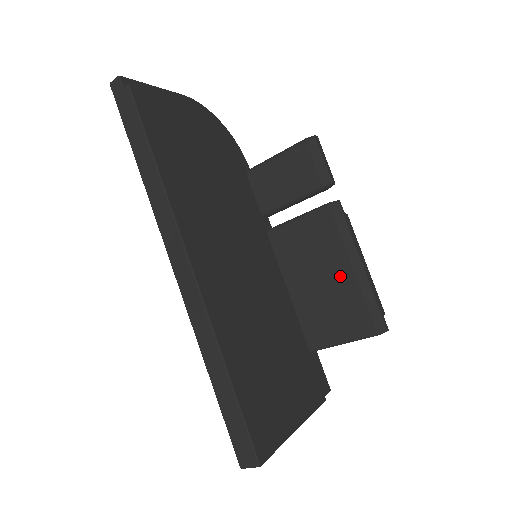
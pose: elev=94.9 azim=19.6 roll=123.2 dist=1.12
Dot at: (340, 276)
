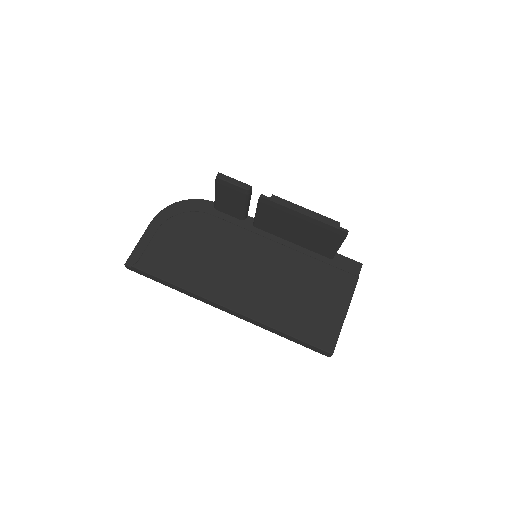
Dot at: (302, 225)
